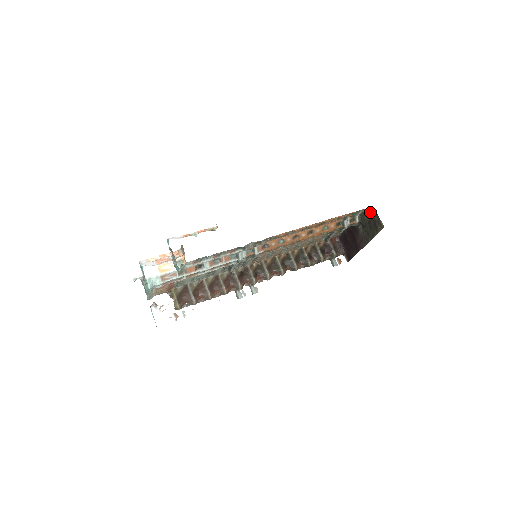
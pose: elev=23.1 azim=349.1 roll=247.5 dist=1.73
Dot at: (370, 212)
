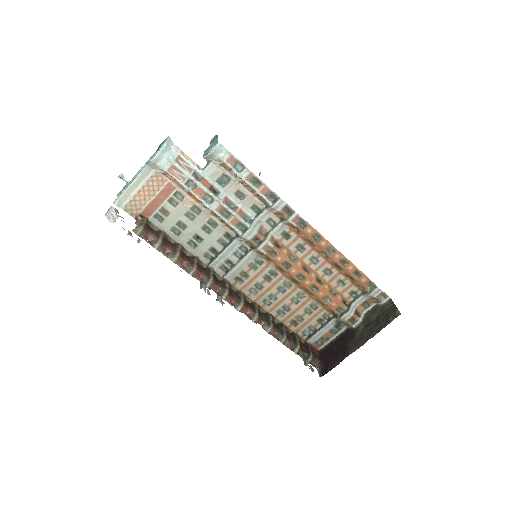
Dot at: (384, 305)
